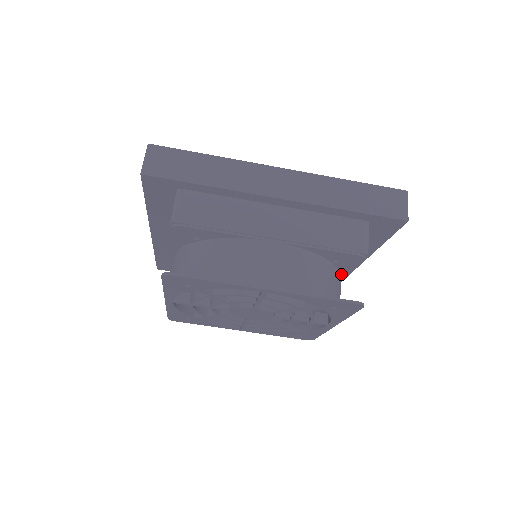
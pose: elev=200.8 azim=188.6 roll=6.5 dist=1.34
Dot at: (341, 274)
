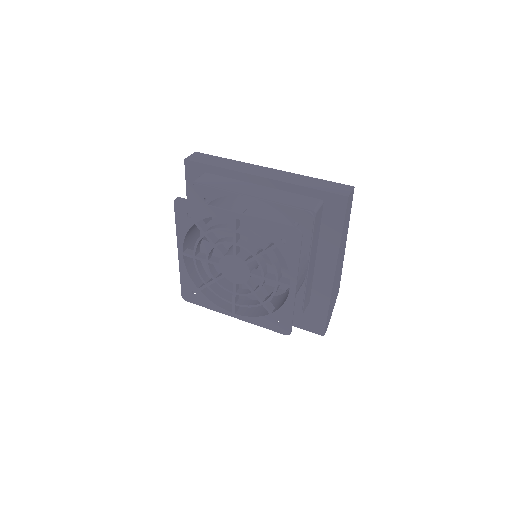
Dot at: (305, 246)
